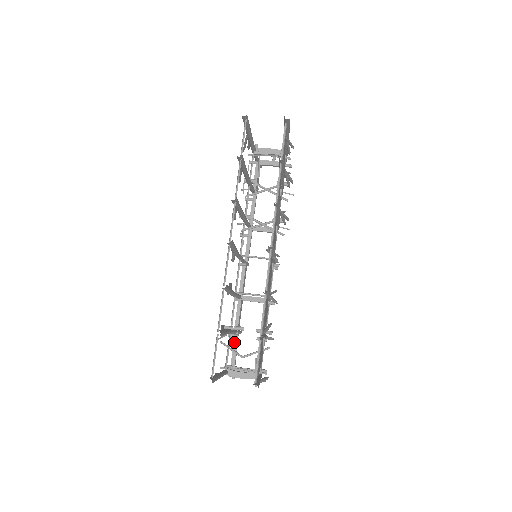
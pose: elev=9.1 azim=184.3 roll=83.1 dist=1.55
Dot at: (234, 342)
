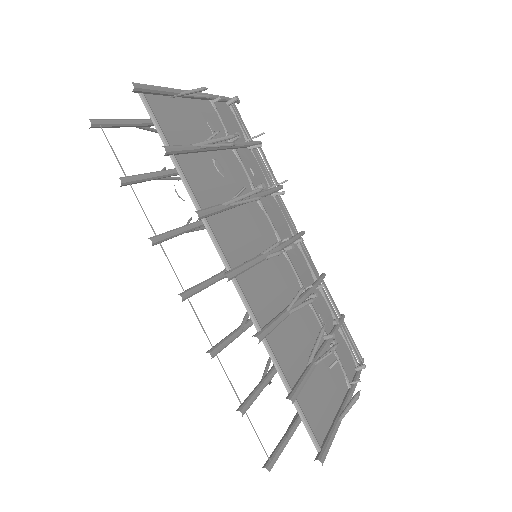
Dot at: occluded
